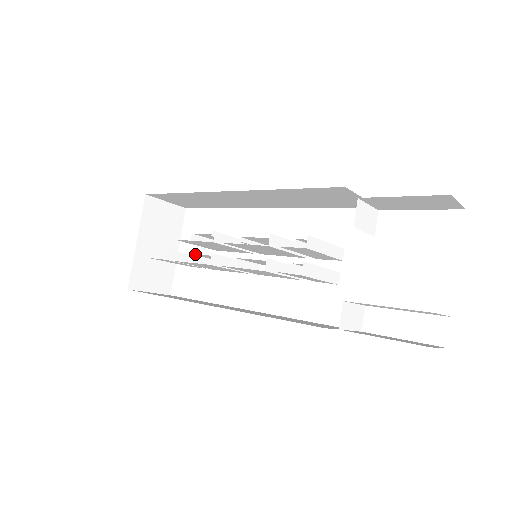
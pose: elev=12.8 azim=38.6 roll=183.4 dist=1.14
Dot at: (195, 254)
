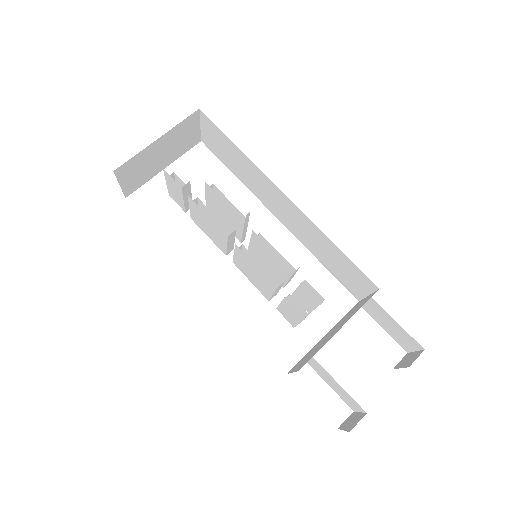
Dot at: occluded
